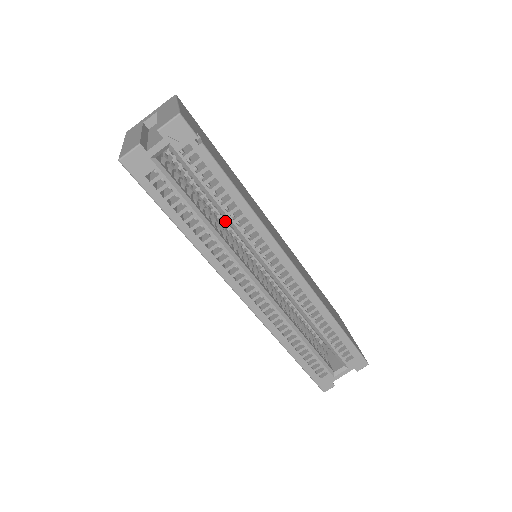
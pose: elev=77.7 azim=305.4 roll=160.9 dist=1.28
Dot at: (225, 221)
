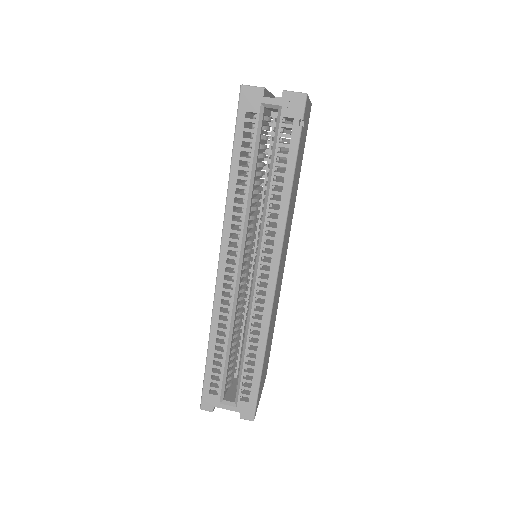
Dot at: (261, 208)
